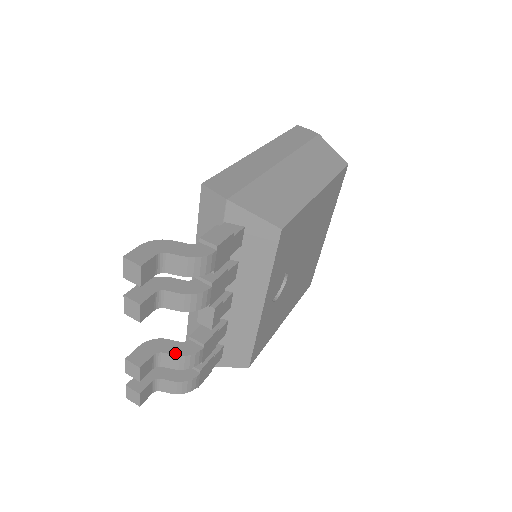
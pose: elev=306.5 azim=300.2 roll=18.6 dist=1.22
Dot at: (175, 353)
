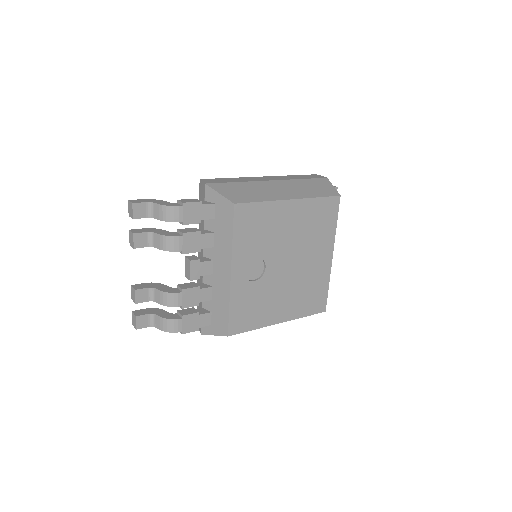
Dot at: (162, 290)
